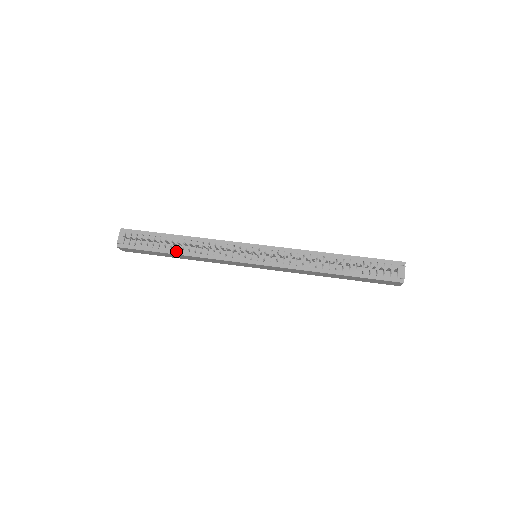
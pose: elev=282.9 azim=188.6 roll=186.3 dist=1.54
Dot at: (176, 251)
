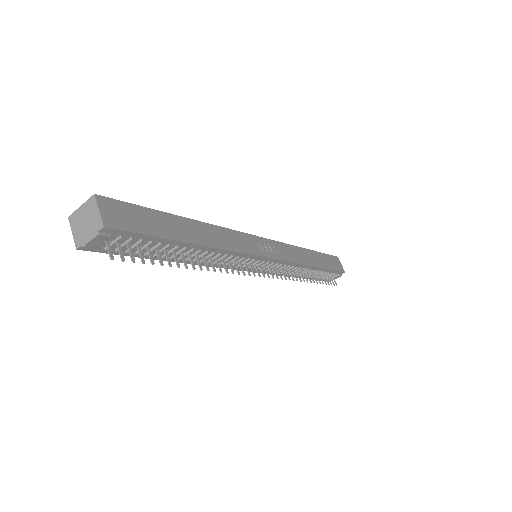
Dot at: occluded
